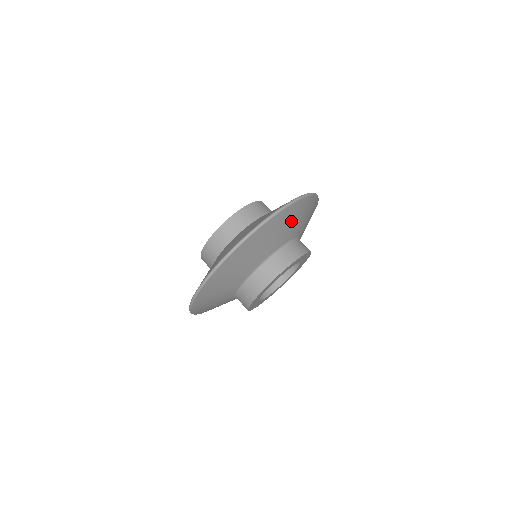
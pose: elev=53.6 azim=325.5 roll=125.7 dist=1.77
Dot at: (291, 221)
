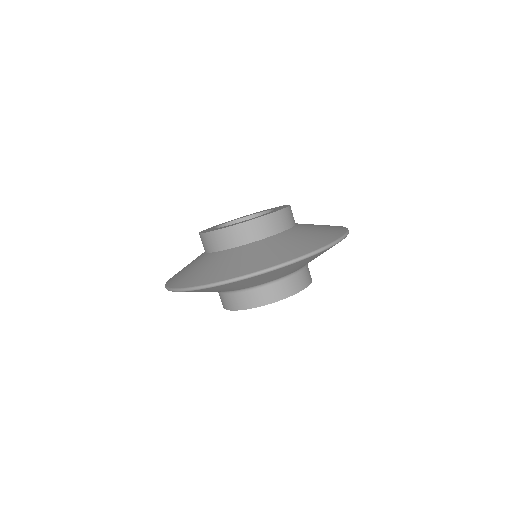
Dot at: occluded
